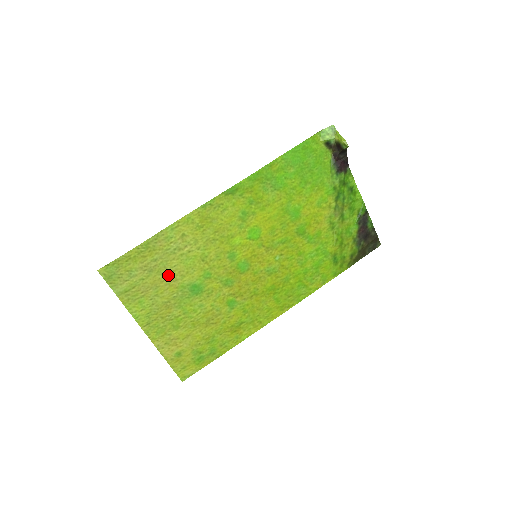
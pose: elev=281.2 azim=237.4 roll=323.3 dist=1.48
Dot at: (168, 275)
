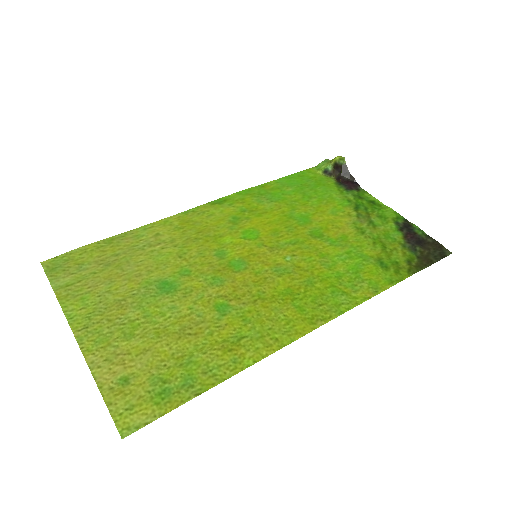
Dot at: (130, 270)
